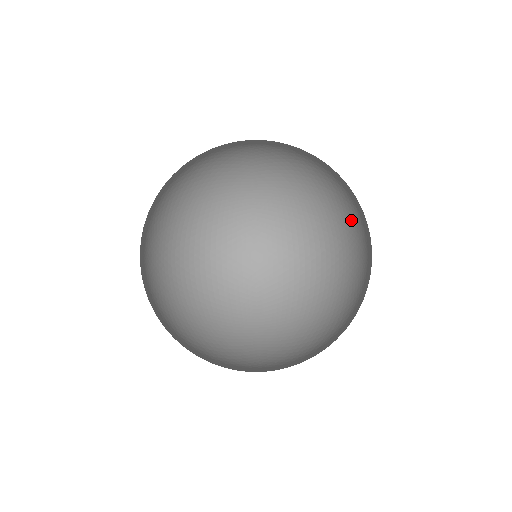
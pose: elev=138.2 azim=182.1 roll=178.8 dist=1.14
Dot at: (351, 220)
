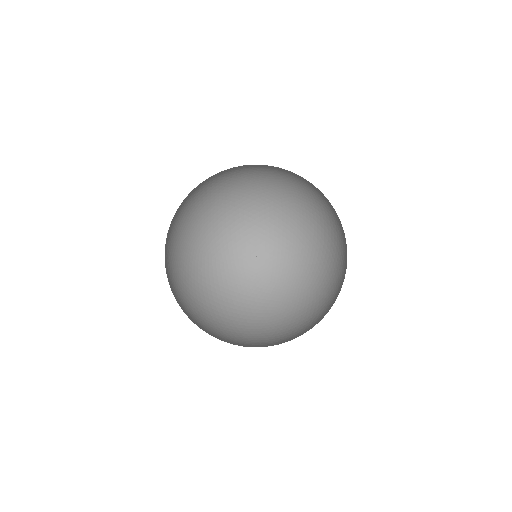
Dot at: (260, 273)
